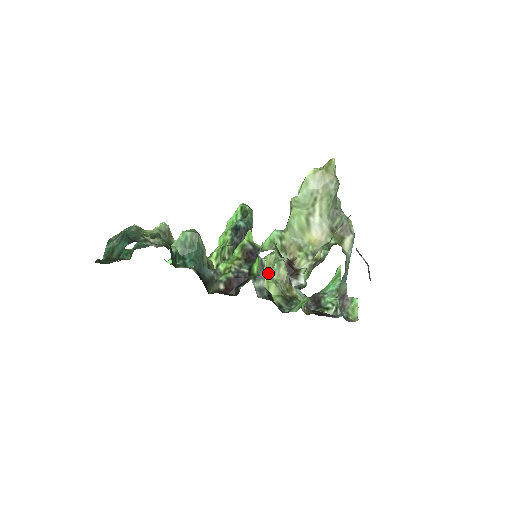
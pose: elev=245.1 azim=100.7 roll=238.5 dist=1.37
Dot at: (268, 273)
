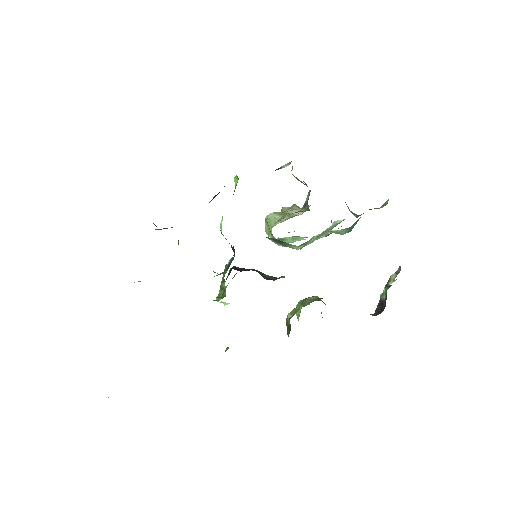
Dot at: occluded
